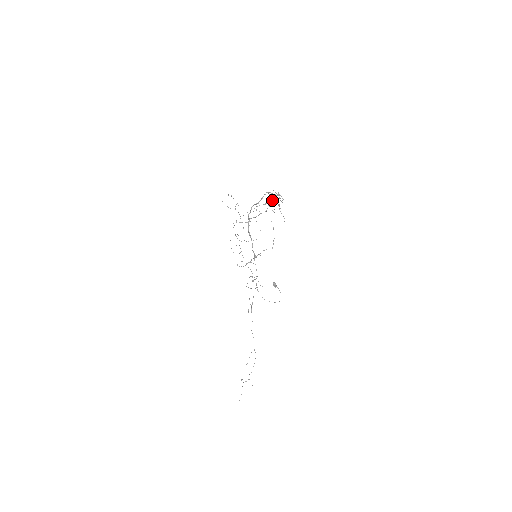
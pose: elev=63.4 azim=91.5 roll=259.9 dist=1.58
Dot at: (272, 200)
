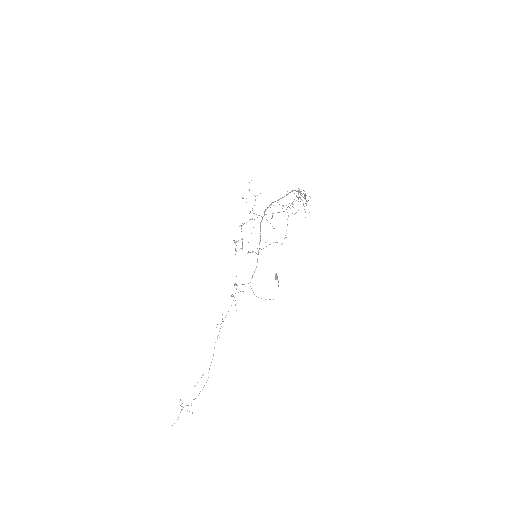
Dot at: occluded
